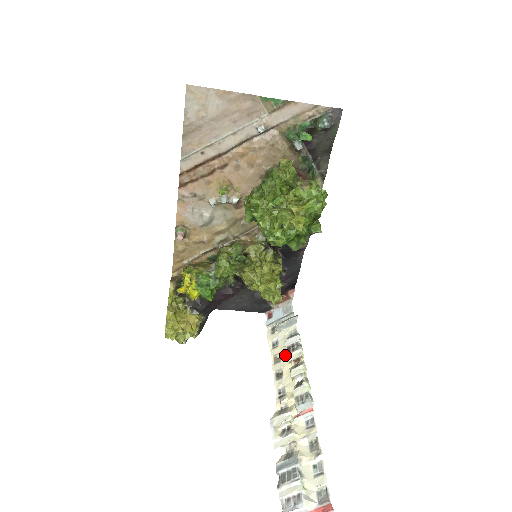
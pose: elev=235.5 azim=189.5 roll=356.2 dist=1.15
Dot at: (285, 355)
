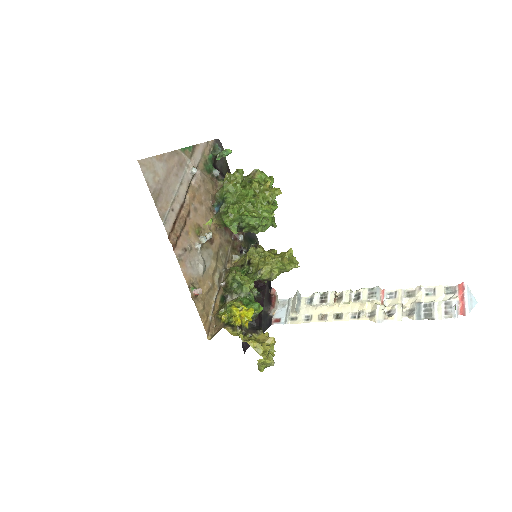
Dot at: (324, 308)
